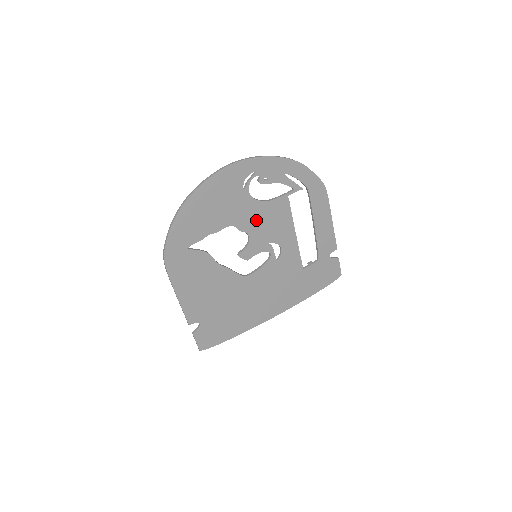
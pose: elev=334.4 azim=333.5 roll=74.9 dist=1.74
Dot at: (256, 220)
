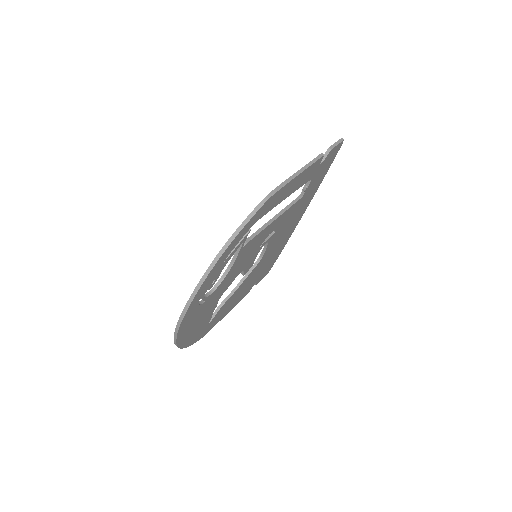
Dot at: (234, 273)
